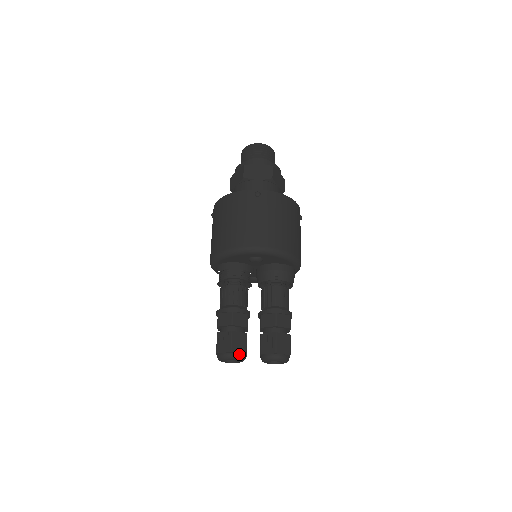
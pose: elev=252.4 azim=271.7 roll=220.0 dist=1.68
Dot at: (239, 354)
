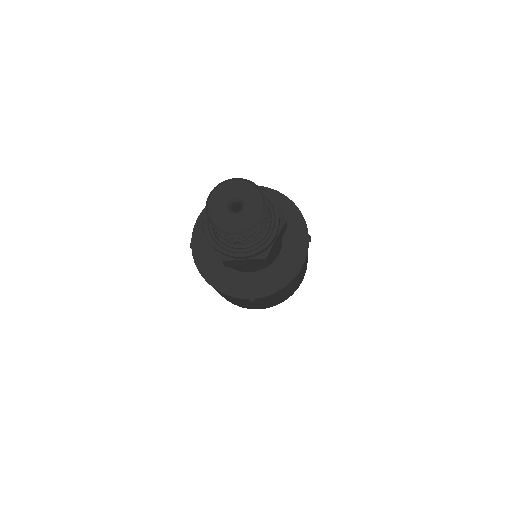
Dot at: occluded
